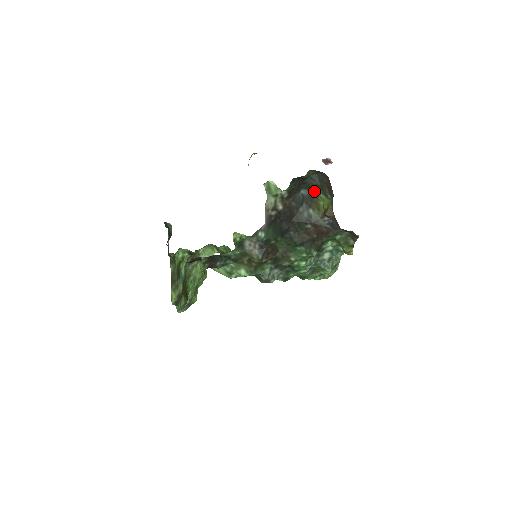
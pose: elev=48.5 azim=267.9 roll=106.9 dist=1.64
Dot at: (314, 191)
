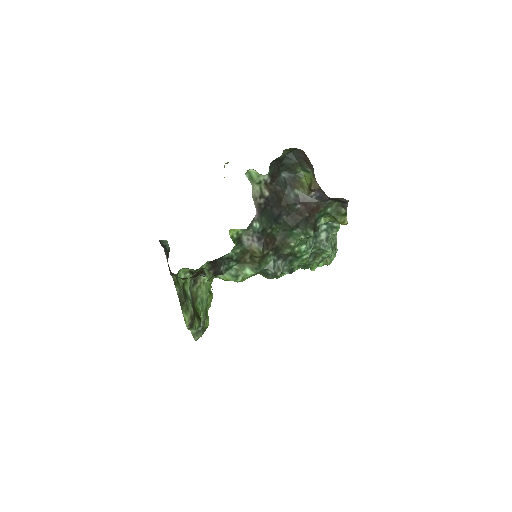
Dot at: (294, 170)
